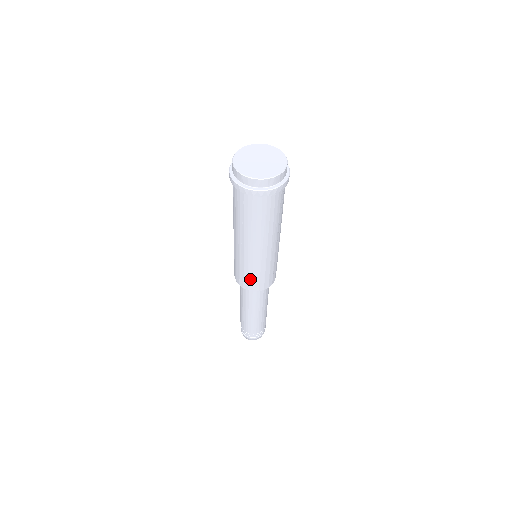
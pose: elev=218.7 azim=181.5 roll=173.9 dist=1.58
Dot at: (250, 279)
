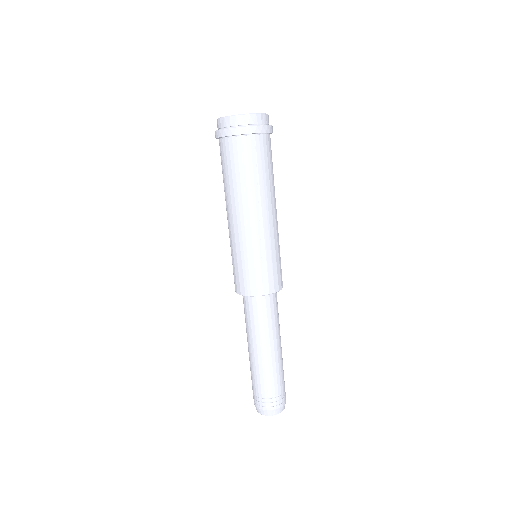
Dot at: (274, 270)
